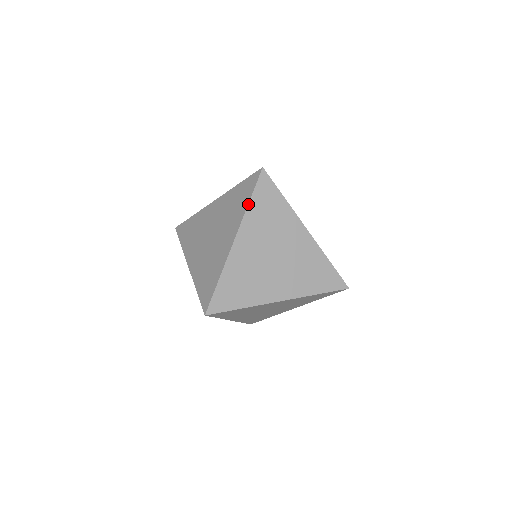
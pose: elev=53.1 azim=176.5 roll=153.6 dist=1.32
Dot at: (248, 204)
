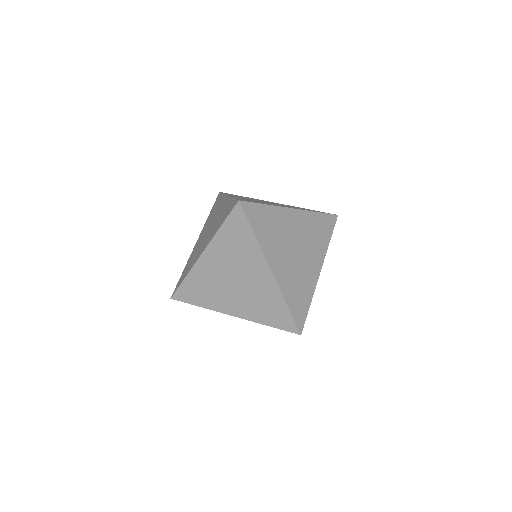
Dot at: (256, 237)
